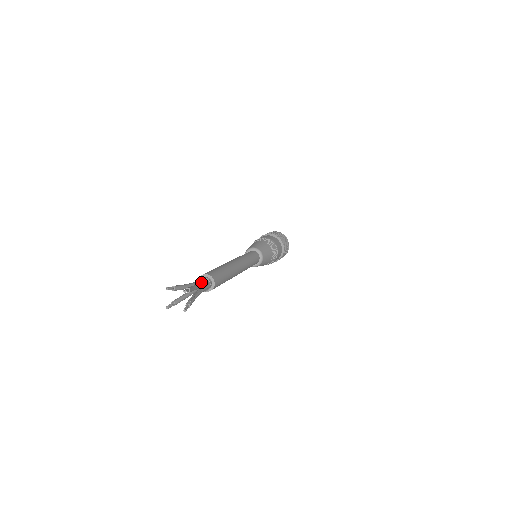
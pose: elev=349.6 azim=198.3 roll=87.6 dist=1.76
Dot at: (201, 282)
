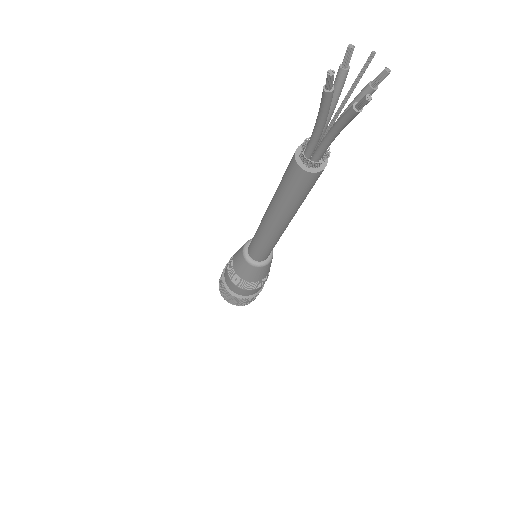
Dot at: occluded
